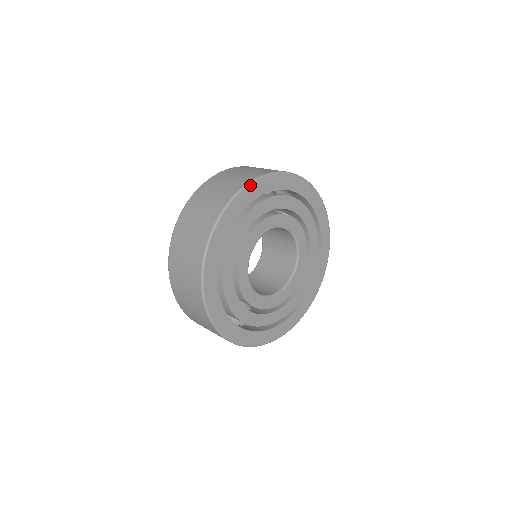
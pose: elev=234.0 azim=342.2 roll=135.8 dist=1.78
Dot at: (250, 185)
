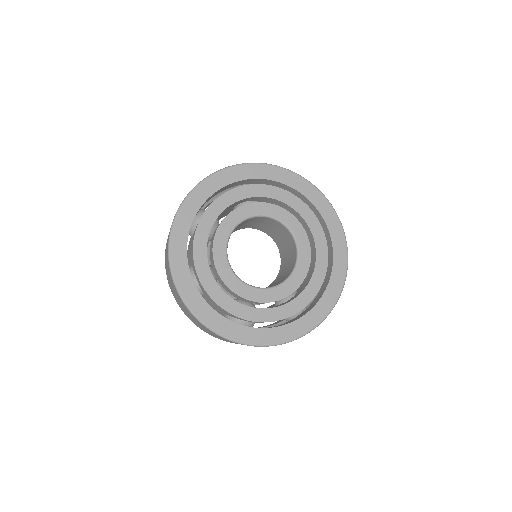
Dot at: (171, 240)
